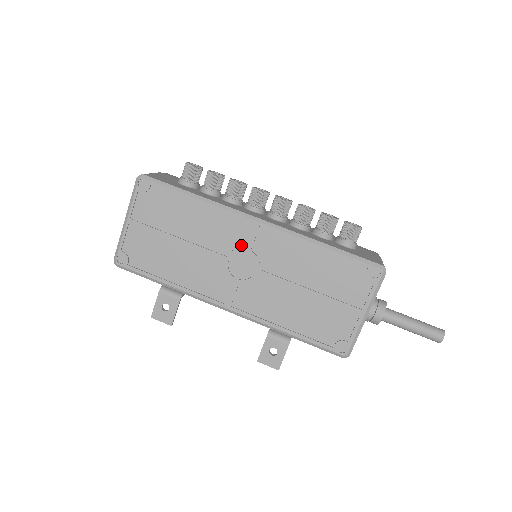
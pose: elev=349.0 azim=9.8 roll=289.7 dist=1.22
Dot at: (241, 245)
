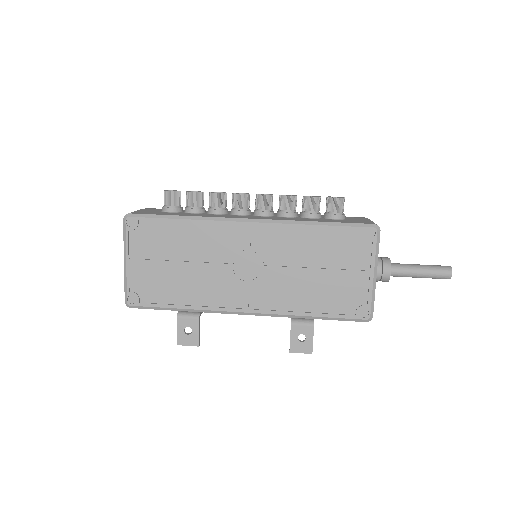
Dot at: (240, 249)
